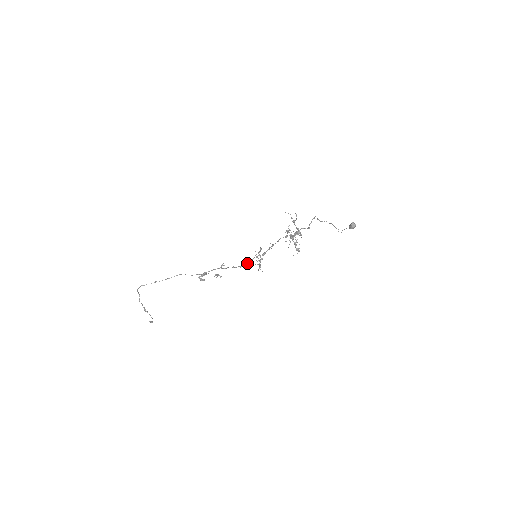
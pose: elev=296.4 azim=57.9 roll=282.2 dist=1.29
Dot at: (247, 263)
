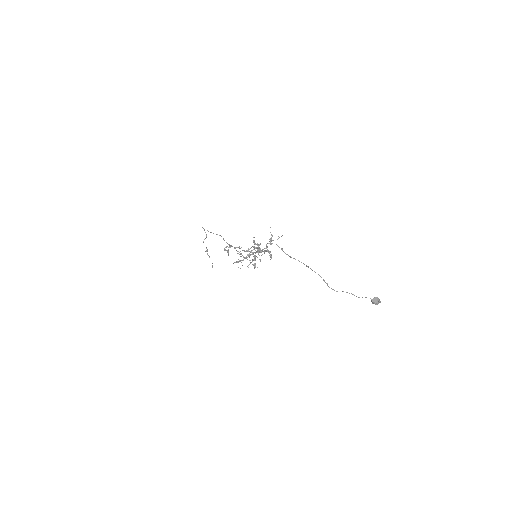
Dot at: occluded
